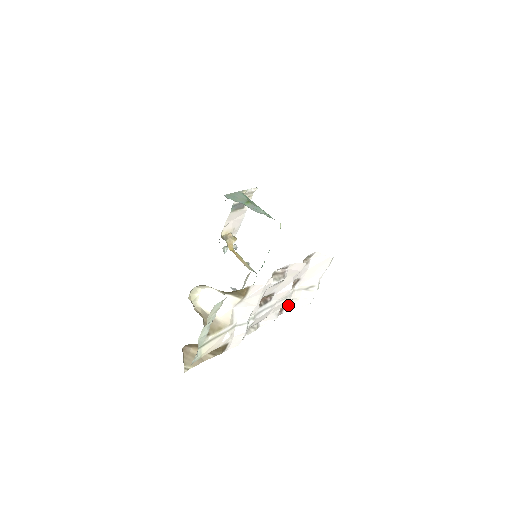
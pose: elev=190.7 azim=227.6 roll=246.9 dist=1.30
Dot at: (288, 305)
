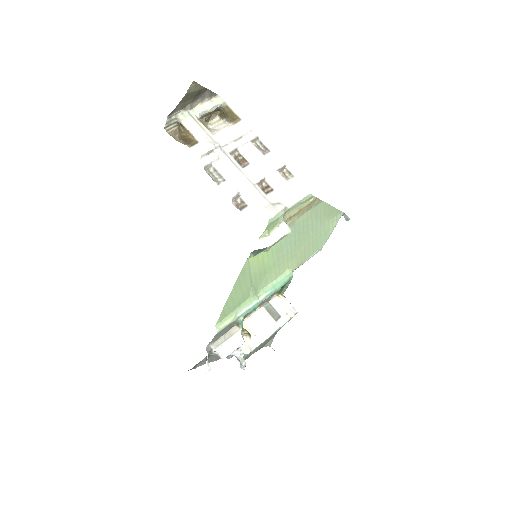
Dot at: (250, 209)
